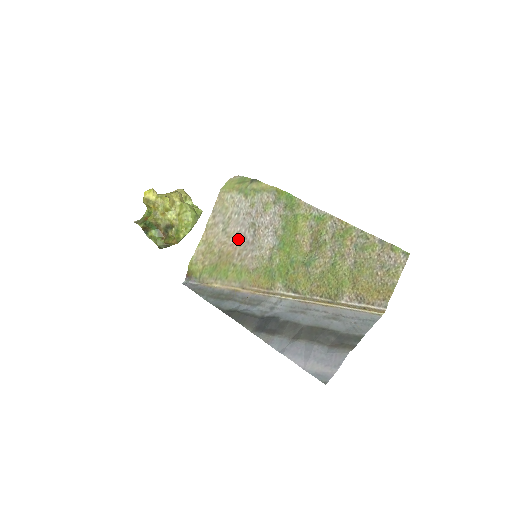
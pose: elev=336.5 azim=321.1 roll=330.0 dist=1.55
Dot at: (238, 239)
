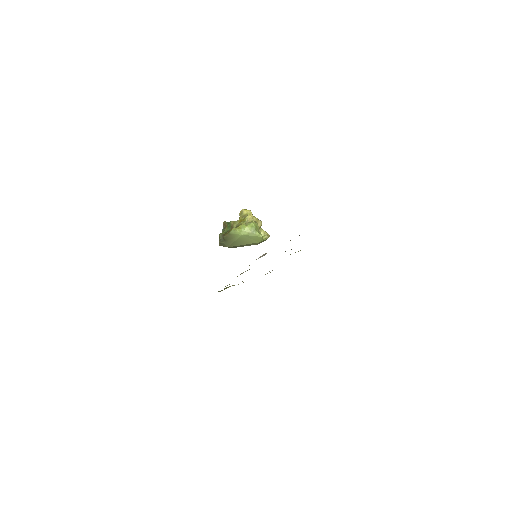
Dot at: occluded
